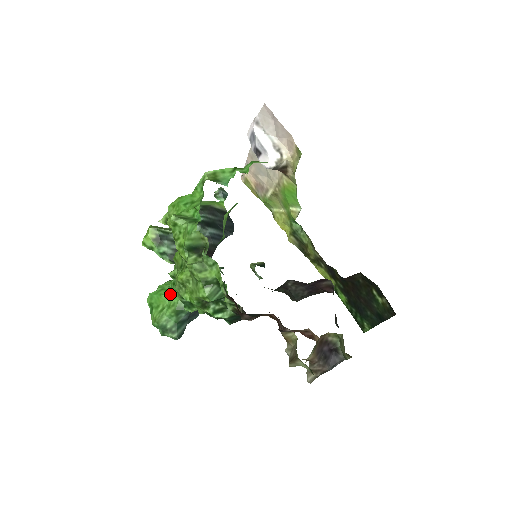
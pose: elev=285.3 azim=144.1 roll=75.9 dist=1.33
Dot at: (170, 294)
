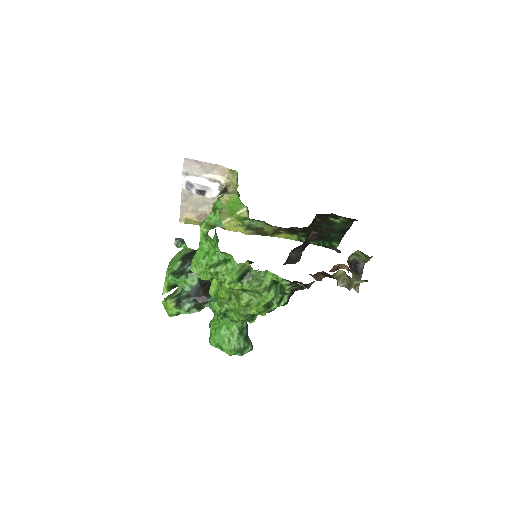
Dot at: (225, 327)
